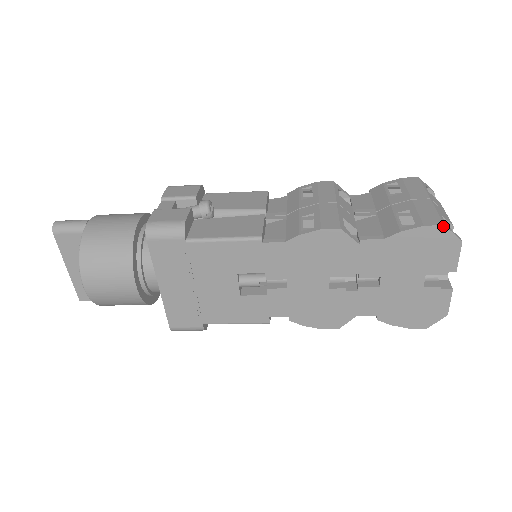
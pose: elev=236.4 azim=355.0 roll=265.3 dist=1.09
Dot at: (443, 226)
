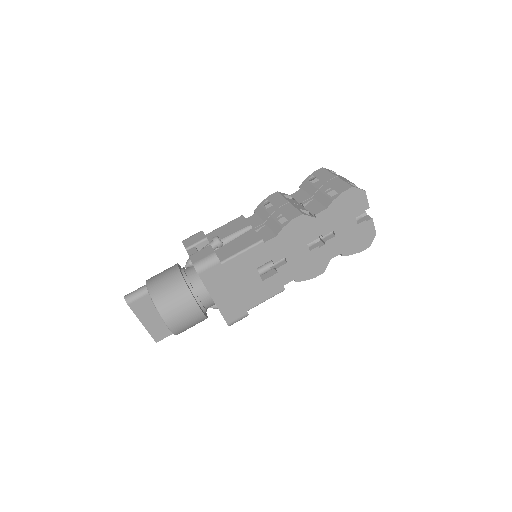
Dot at: (352, 187)
